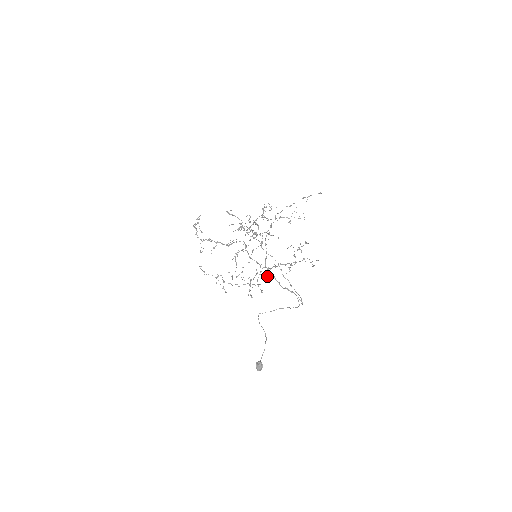
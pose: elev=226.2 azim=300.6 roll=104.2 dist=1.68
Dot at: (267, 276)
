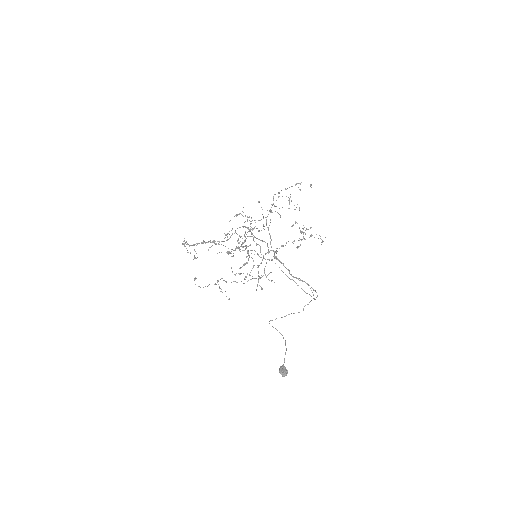
Dot at: (276, 256)
